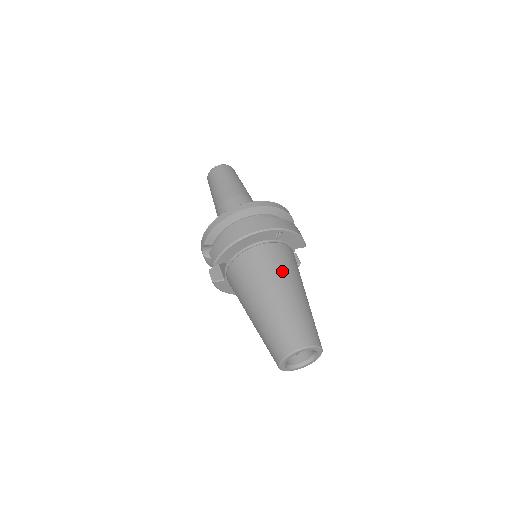
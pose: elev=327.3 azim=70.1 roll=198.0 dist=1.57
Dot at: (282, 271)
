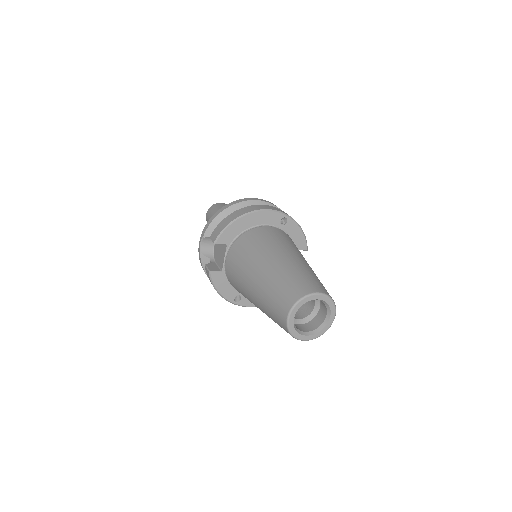
Dot at: (288, 244)
